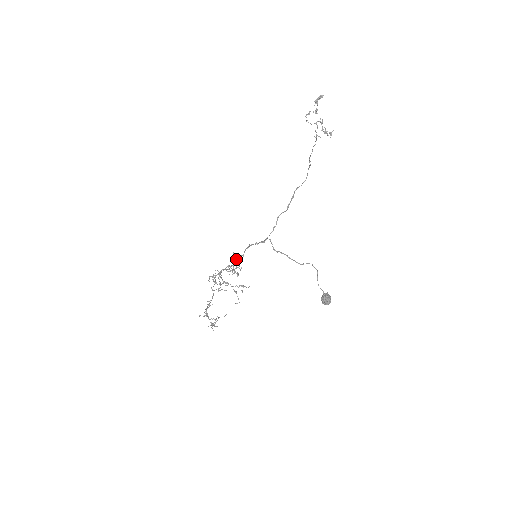
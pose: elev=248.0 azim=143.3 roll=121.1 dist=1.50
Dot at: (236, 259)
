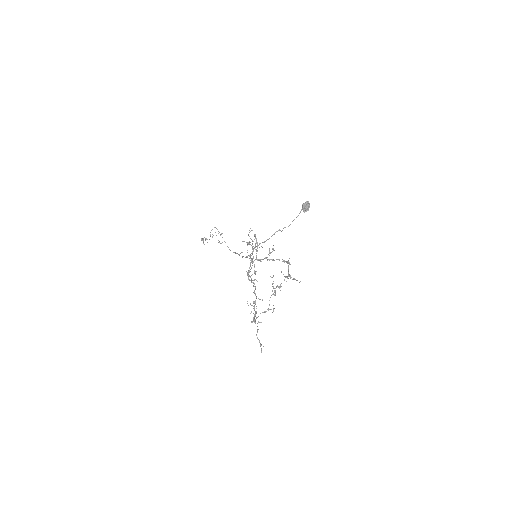
Dot at: occluded
